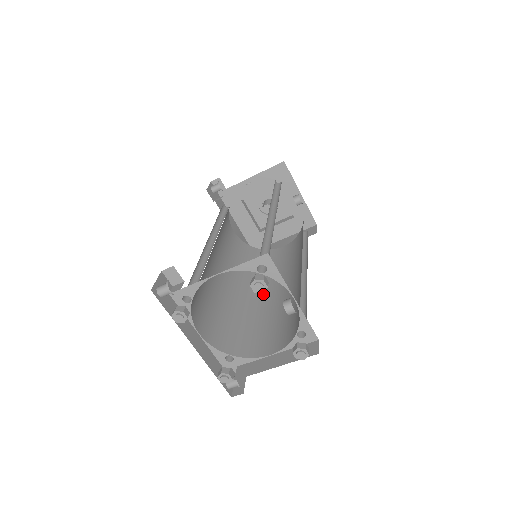
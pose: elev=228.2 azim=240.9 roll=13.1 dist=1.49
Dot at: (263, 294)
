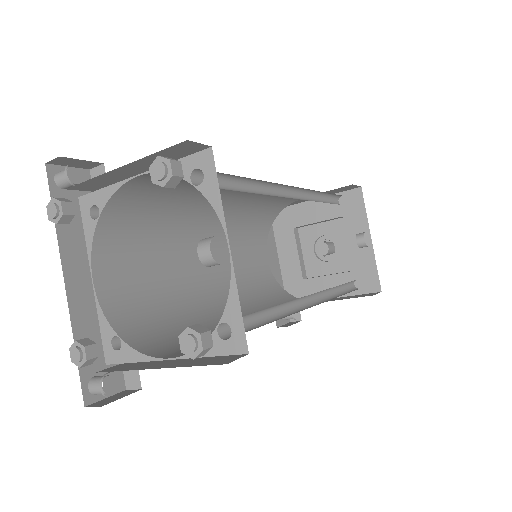
Dot at: occluded
